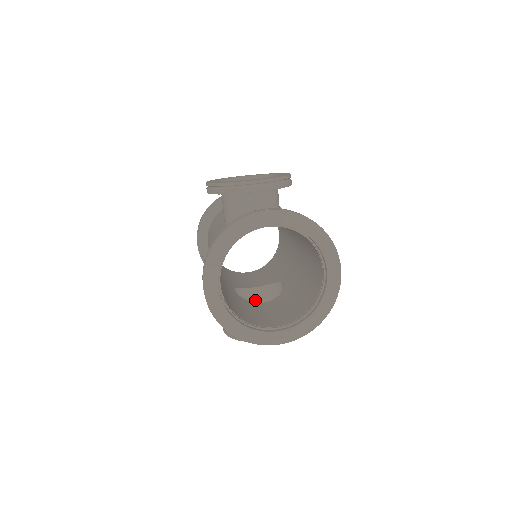
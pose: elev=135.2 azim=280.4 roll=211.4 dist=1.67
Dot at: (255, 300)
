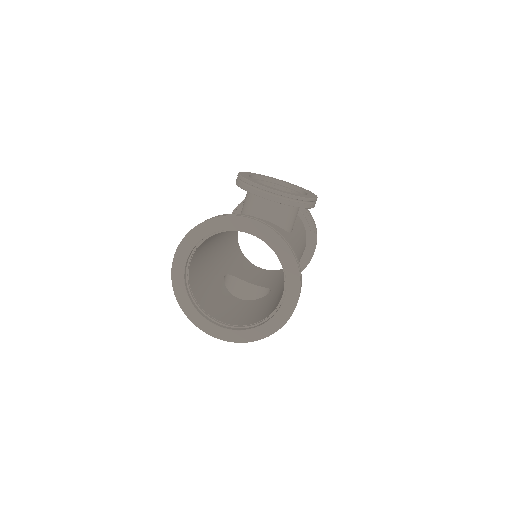
Dot at: (245, 294)
